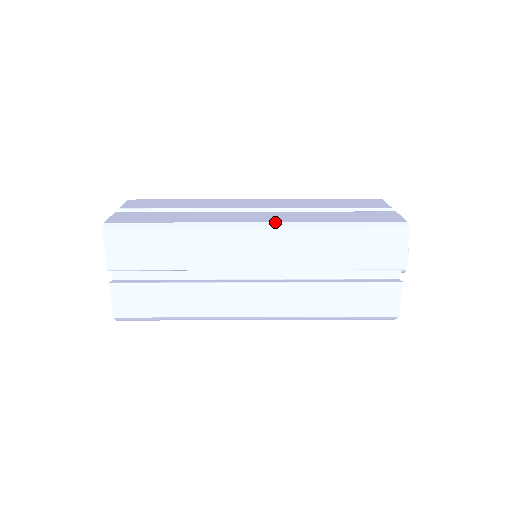
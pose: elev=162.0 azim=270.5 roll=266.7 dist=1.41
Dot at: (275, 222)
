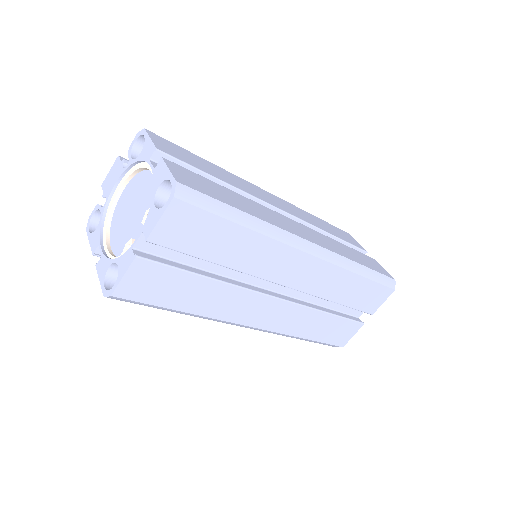
Dot at: (325, 248)
